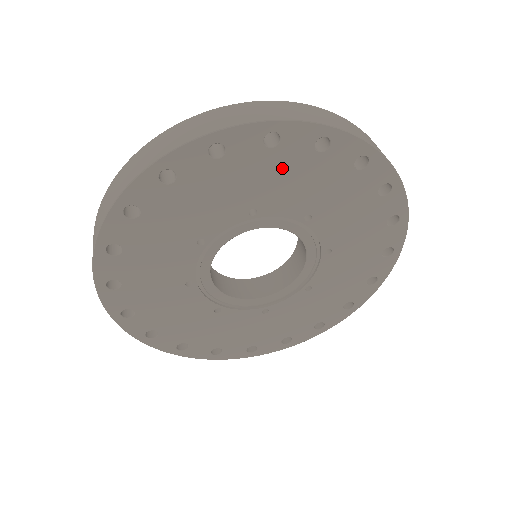
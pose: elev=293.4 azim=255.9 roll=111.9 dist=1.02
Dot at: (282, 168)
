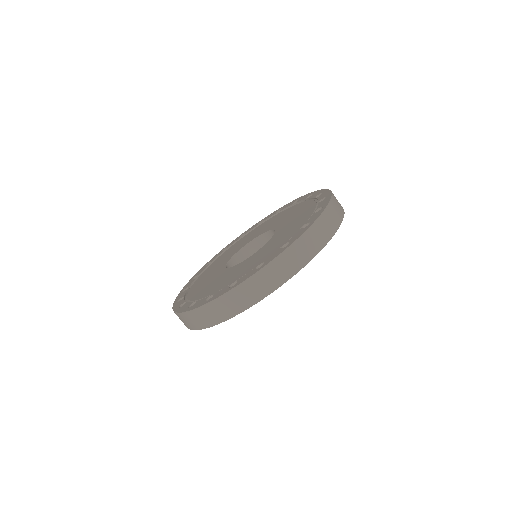
Dot at: occluded
